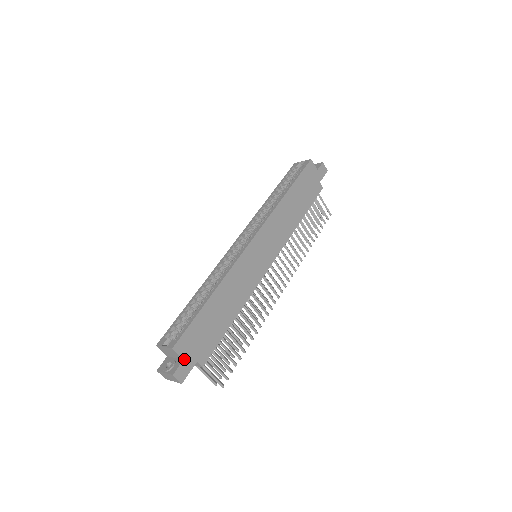
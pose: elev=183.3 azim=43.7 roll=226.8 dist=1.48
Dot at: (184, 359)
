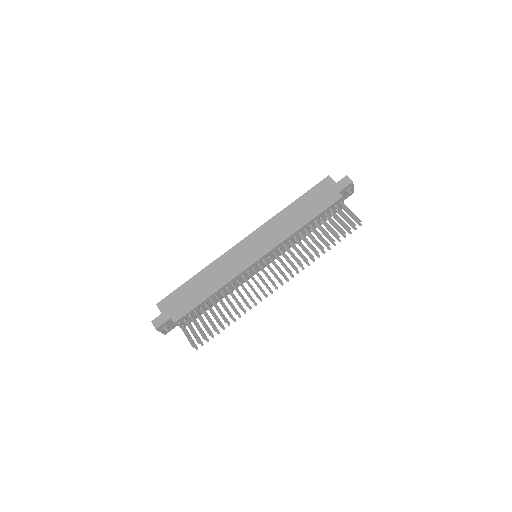
Dot at: (162, 313)
